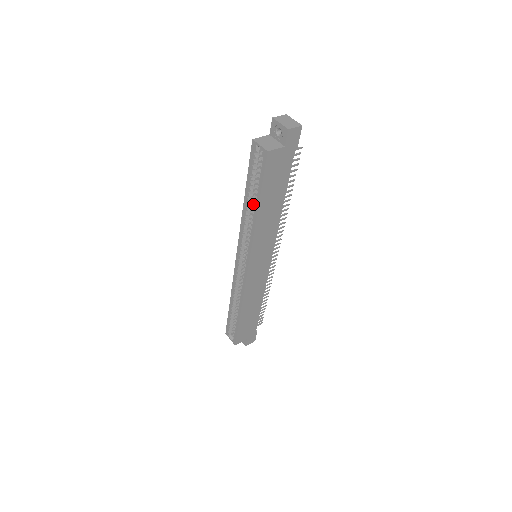
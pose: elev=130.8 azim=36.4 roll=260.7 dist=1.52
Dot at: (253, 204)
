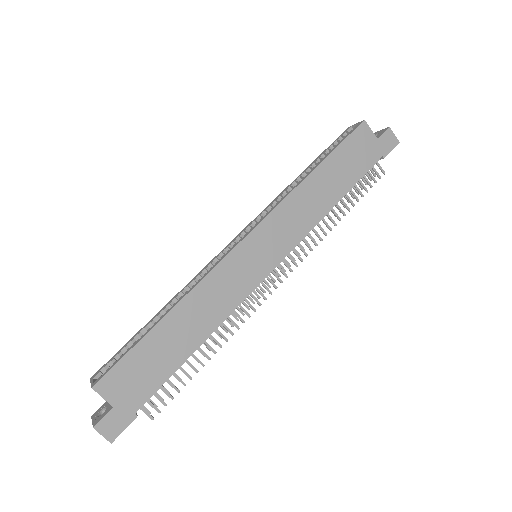
Dot at: occluded
